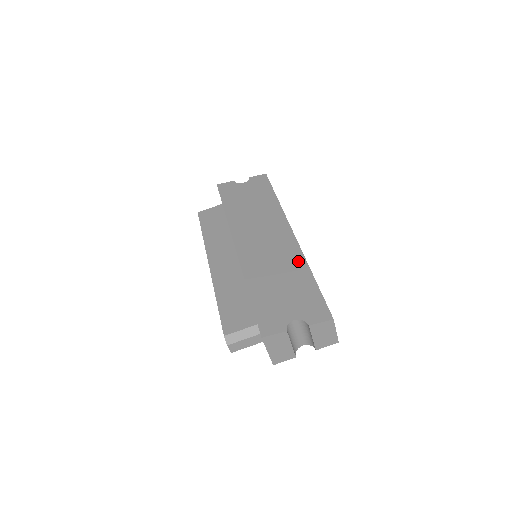
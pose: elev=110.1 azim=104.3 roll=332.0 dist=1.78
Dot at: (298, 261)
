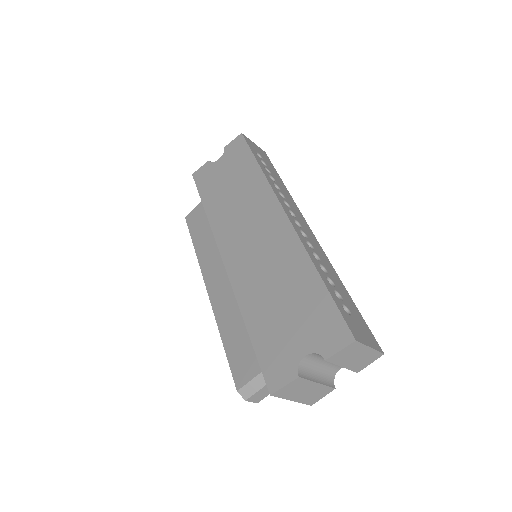
Dot at: (297, 256)
